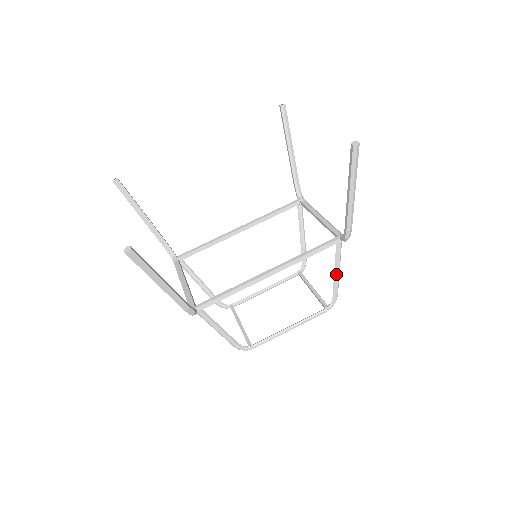
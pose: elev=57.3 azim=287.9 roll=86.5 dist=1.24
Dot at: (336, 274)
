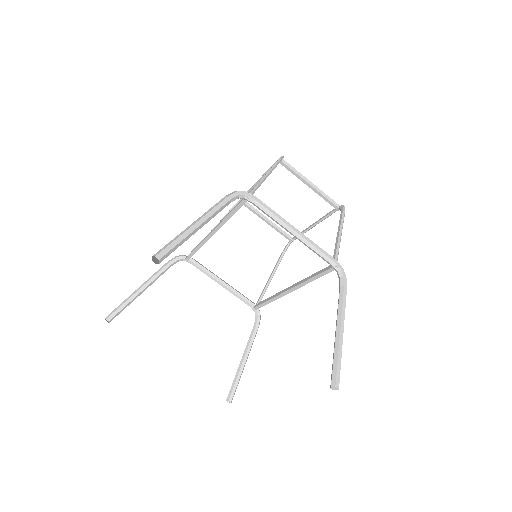
Dot at: (339, 236)
